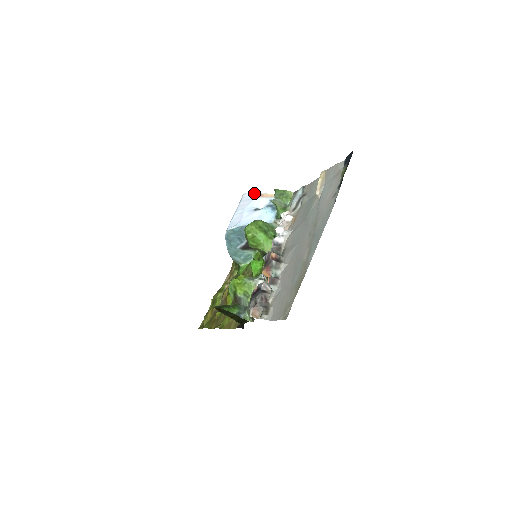
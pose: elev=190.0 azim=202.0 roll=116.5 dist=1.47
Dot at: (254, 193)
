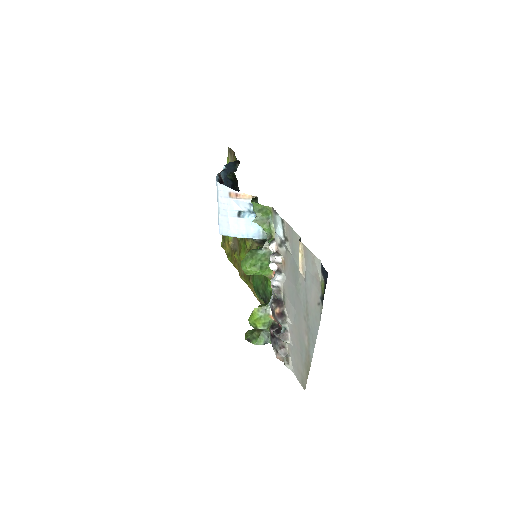
Dot at: (229, 189)
